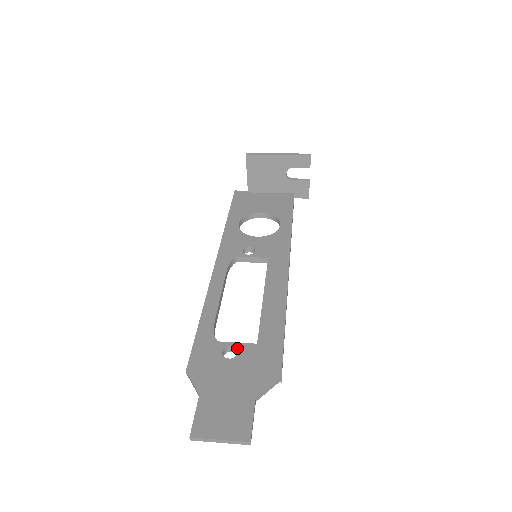
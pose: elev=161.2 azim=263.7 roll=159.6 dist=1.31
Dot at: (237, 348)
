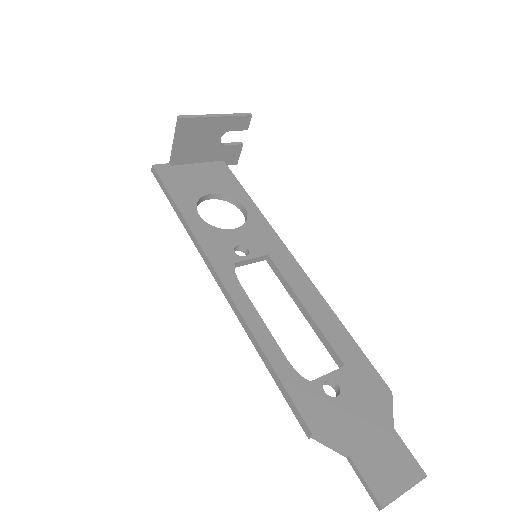
Dot at: (334, 380)
